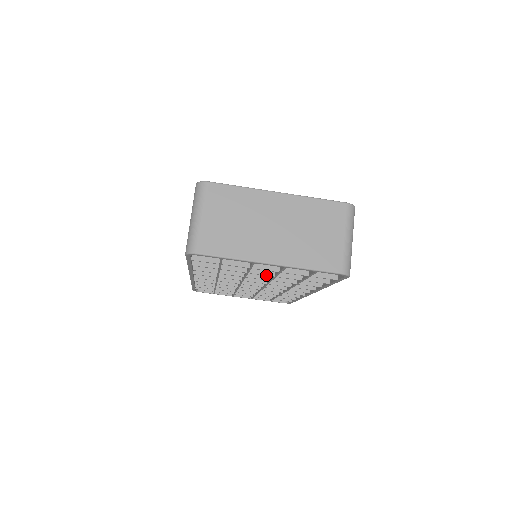
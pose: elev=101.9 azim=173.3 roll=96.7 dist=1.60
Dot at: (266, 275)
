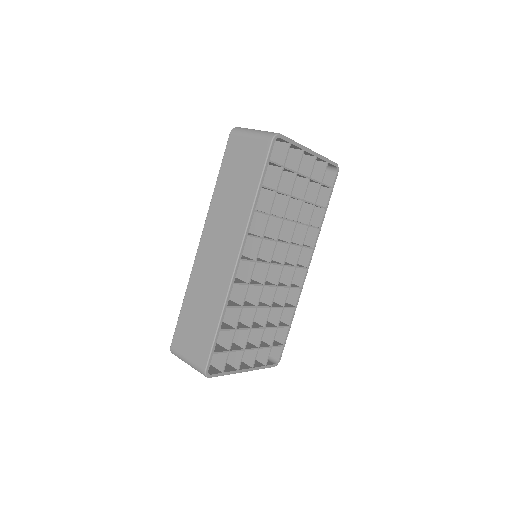
Dot at: (299, 198)
